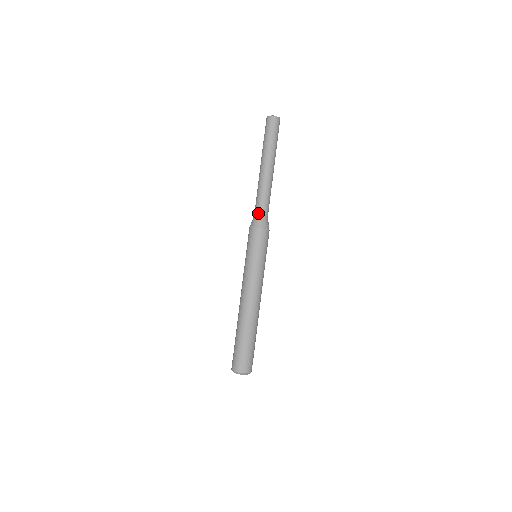
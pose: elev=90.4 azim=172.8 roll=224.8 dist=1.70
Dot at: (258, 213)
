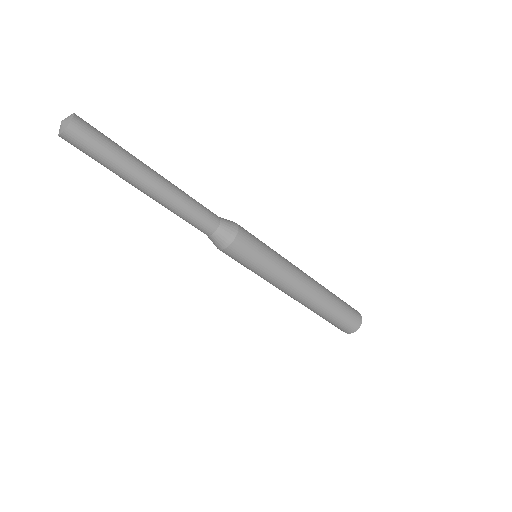
Dot at: occluded
